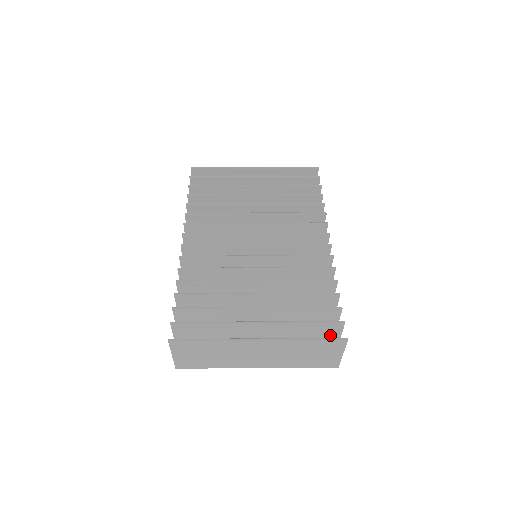
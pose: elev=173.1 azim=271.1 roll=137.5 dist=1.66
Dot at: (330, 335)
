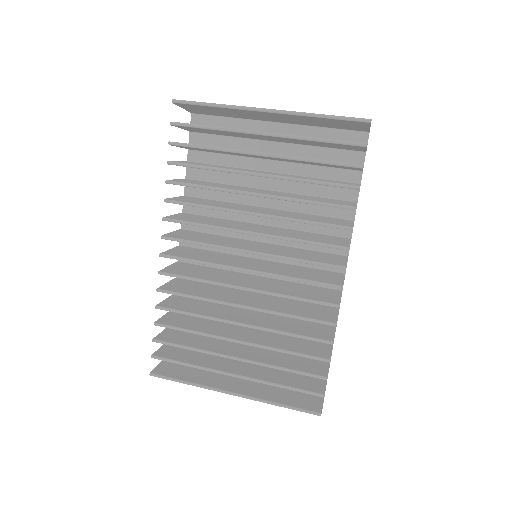
Dot at: occluded
